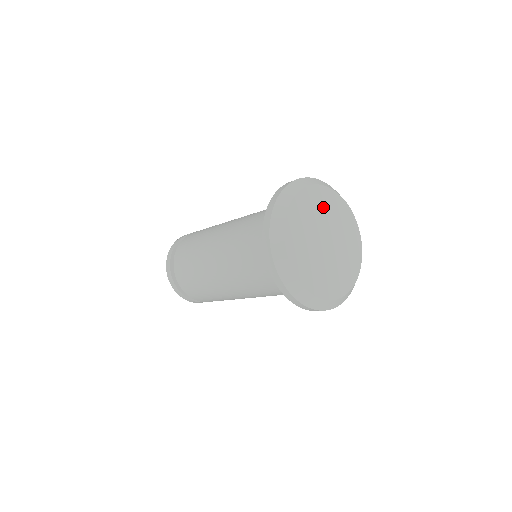
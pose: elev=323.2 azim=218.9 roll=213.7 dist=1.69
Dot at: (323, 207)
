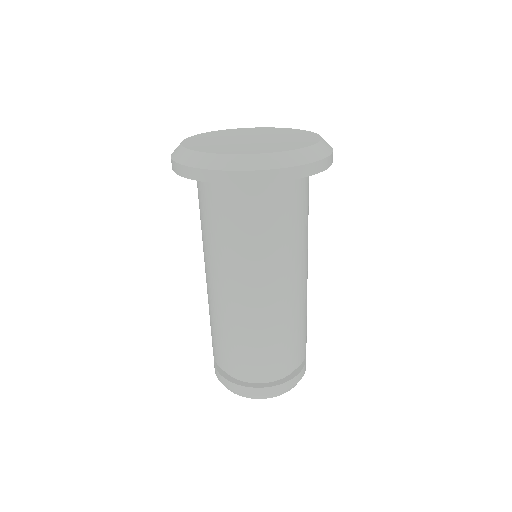
Dot at: (272, 132)
